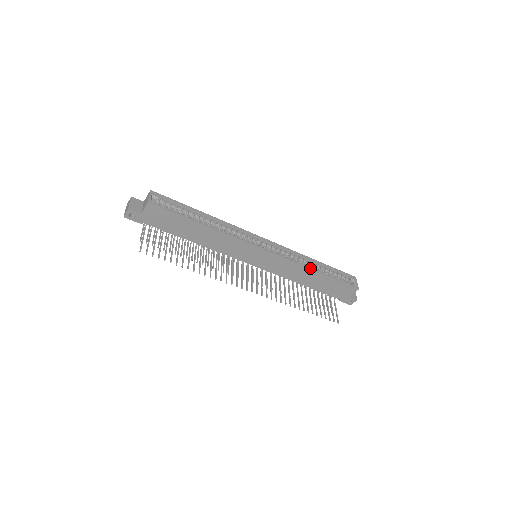
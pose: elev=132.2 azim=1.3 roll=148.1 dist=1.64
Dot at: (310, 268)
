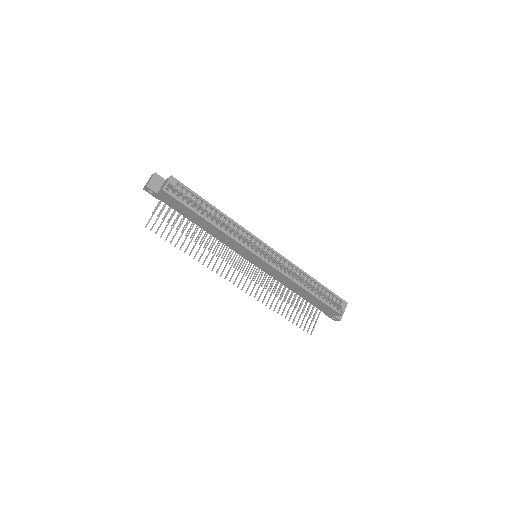
Dot at: (301, 285)
